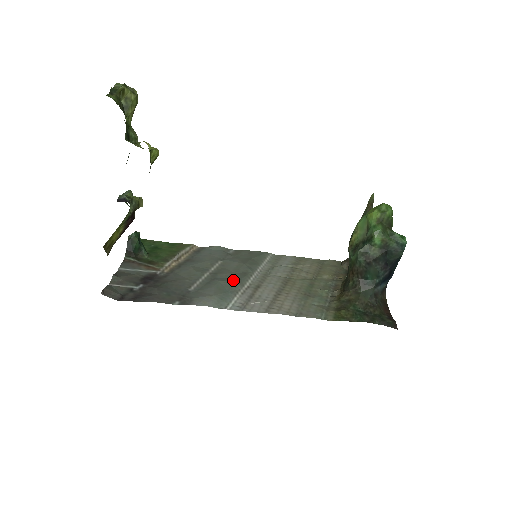
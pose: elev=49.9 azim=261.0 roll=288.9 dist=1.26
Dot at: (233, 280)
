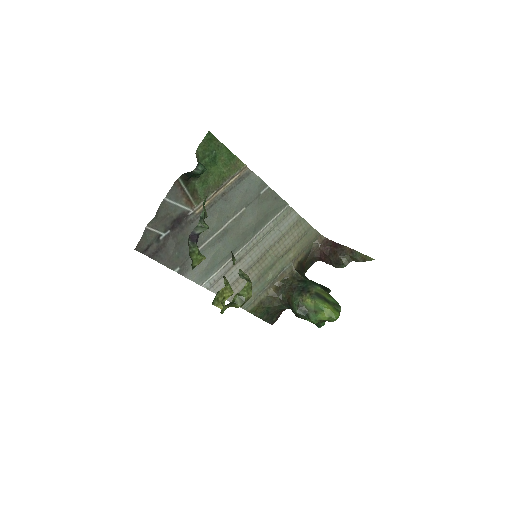
Dot at: (230, 248)
